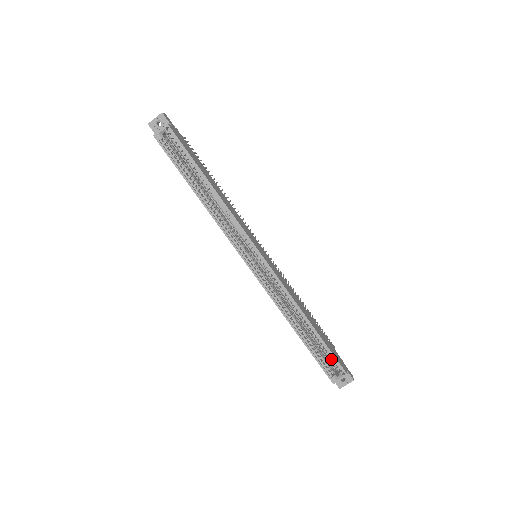
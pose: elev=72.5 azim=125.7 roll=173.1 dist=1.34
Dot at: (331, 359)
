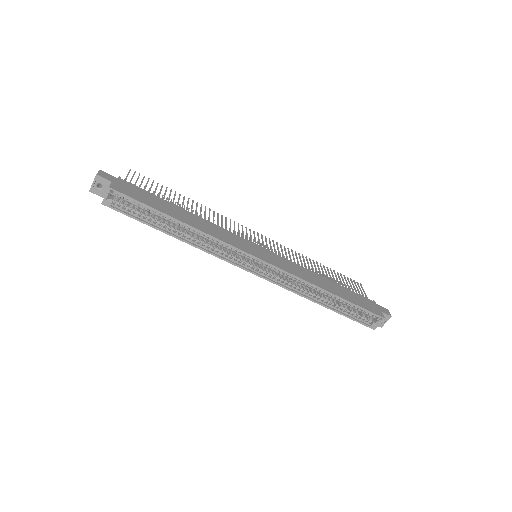
Dot at: (364, 312)
